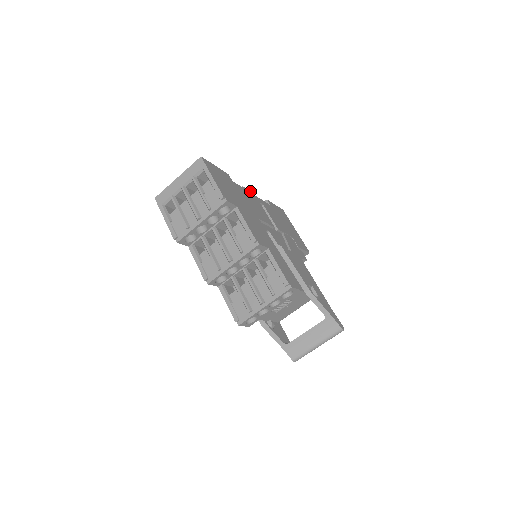
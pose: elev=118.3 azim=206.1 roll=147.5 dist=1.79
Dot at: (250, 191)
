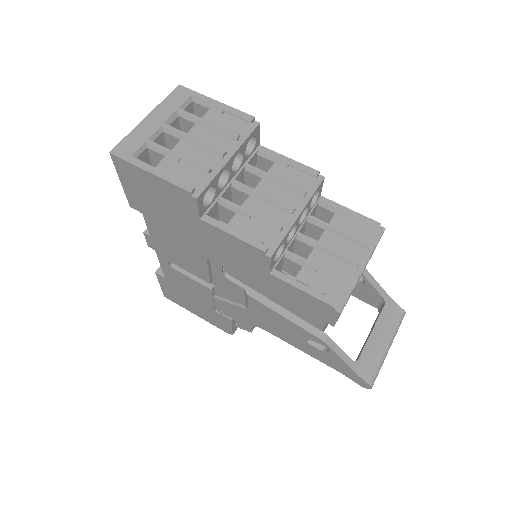
Dot at: occluded
